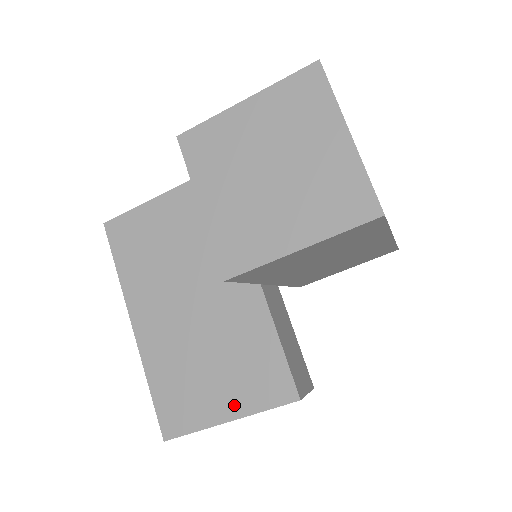
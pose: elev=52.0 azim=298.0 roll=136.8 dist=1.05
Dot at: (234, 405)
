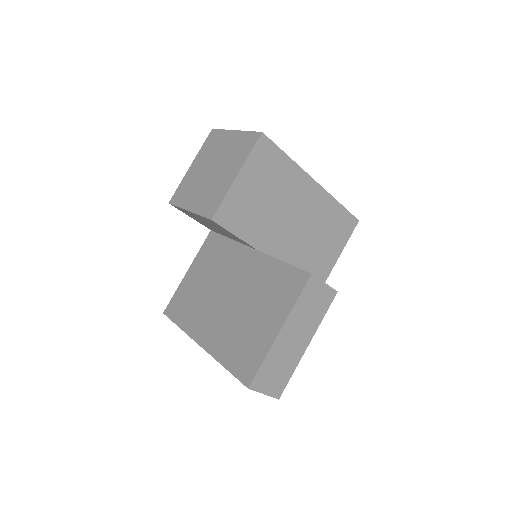
Dot at: (277, 318)
